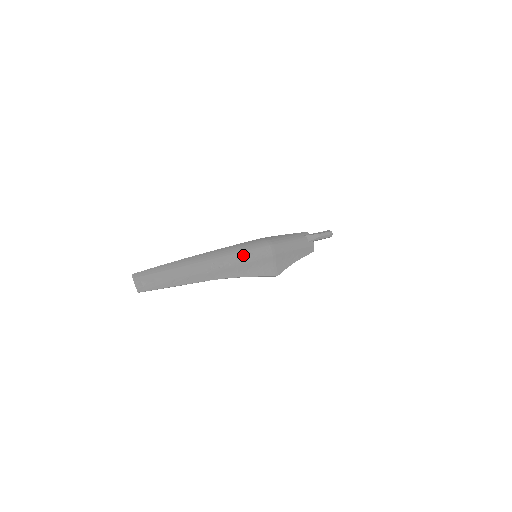
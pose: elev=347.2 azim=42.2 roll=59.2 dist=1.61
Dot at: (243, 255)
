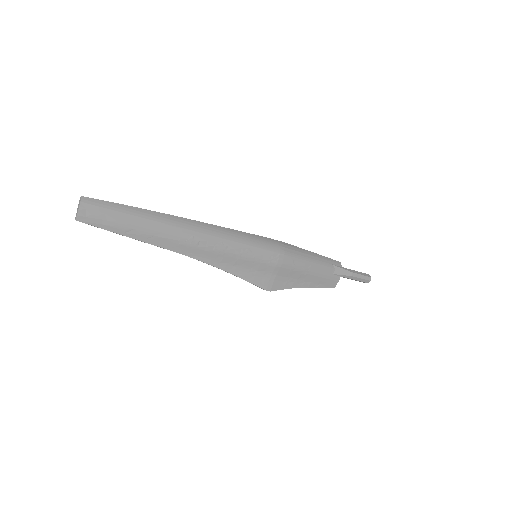
Dot at: (238, 247)
